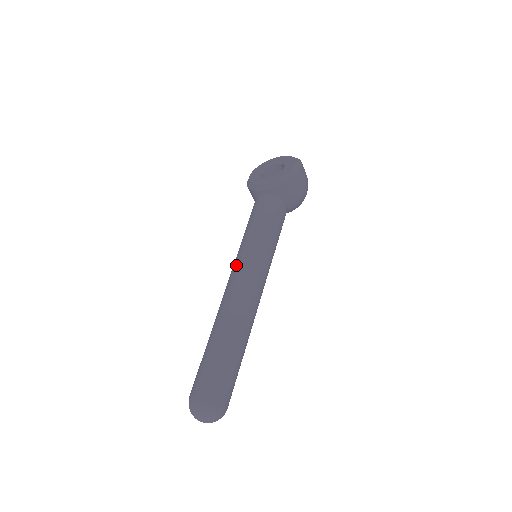
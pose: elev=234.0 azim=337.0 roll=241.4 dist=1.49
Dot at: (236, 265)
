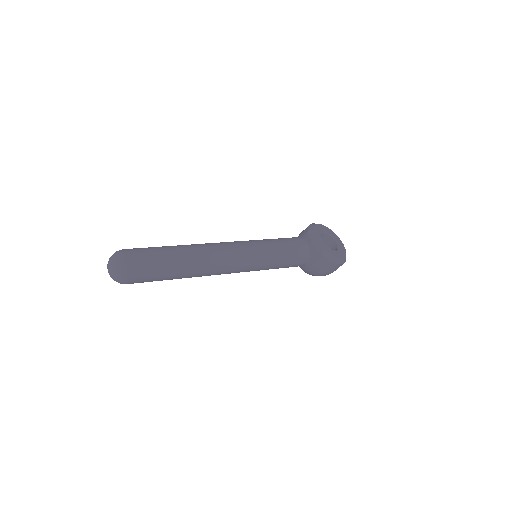
Dot at: (244, 244)
